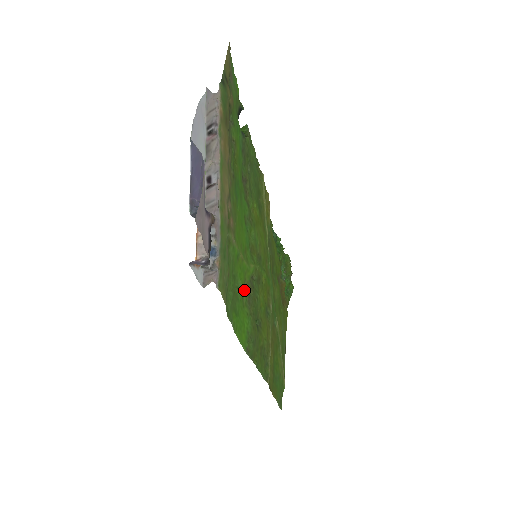
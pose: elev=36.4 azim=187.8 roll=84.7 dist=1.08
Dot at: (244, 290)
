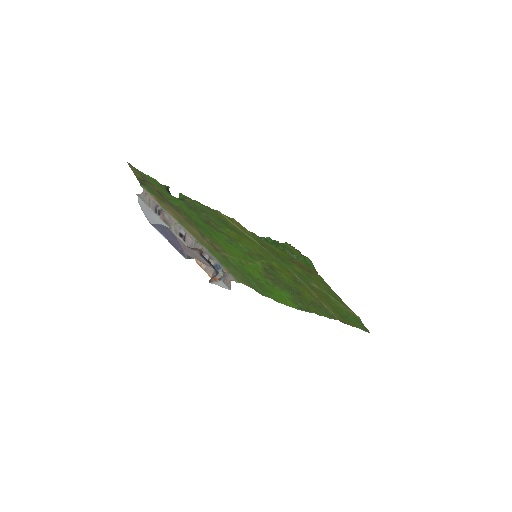
Dot at: (265, 278)
